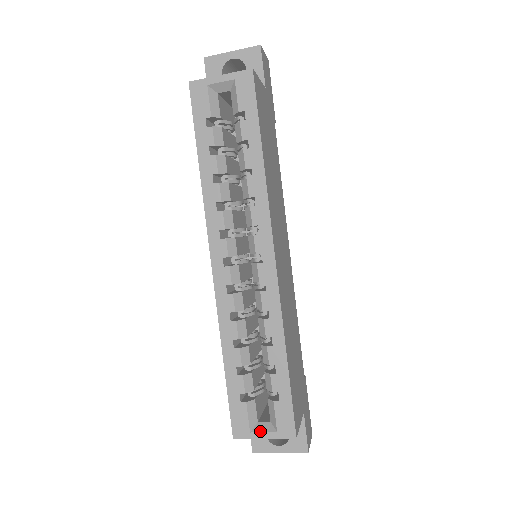
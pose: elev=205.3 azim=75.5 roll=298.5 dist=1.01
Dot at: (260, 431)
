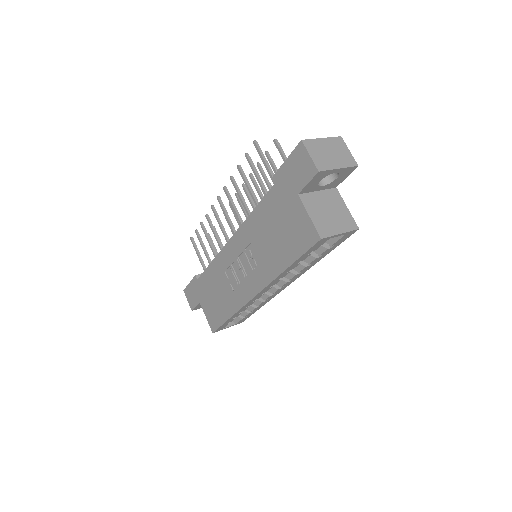
Dot at: (228, 327)
